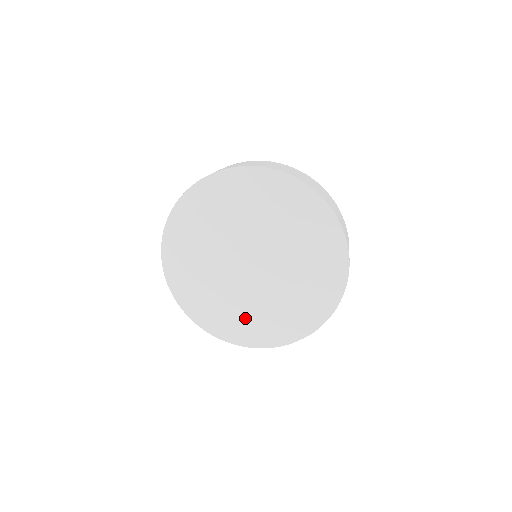
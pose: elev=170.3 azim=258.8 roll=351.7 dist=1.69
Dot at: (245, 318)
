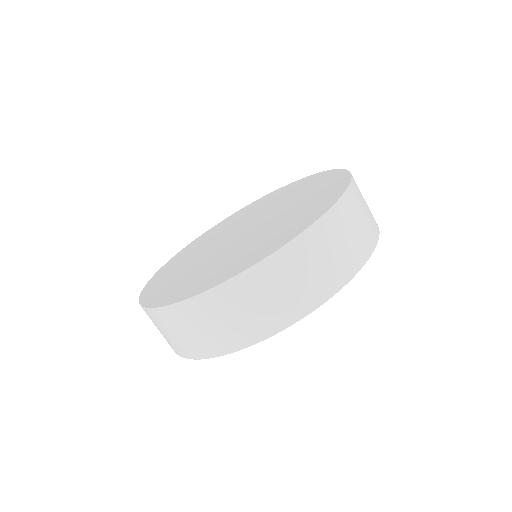
Dot at: (205, 273)
